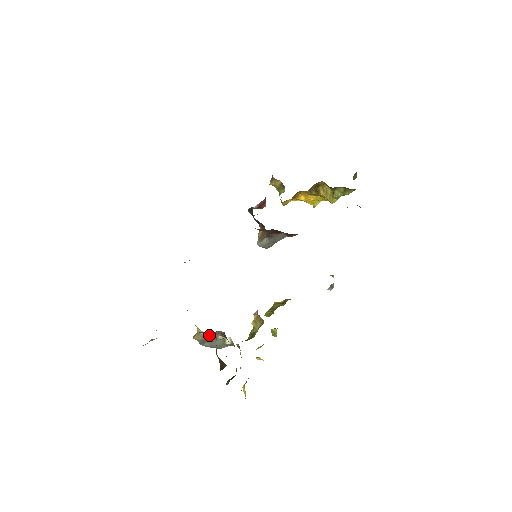
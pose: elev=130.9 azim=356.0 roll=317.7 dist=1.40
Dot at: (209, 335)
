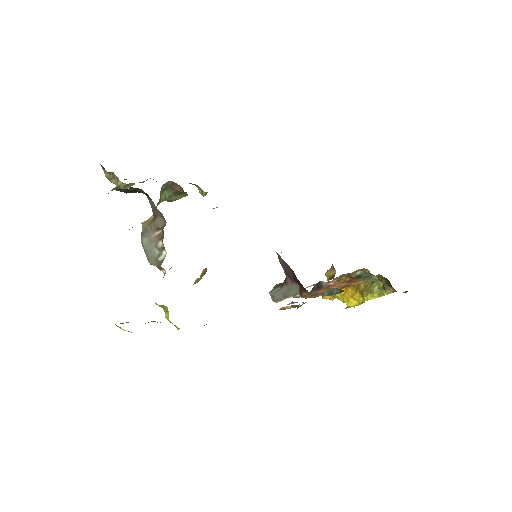
Dot at: (154, 221)
